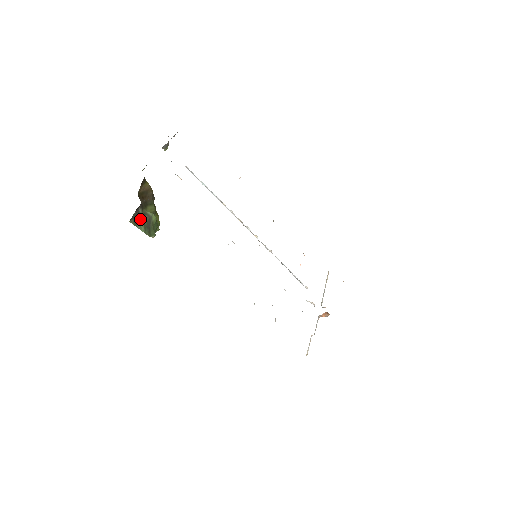
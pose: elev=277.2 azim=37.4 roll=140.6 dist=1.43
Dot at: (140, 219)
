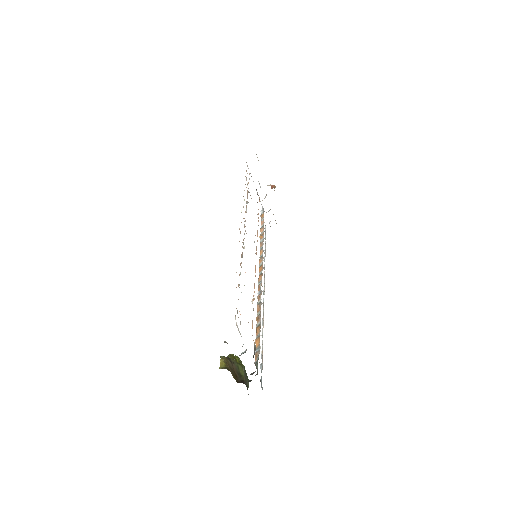
Dot at: (247, 385)
